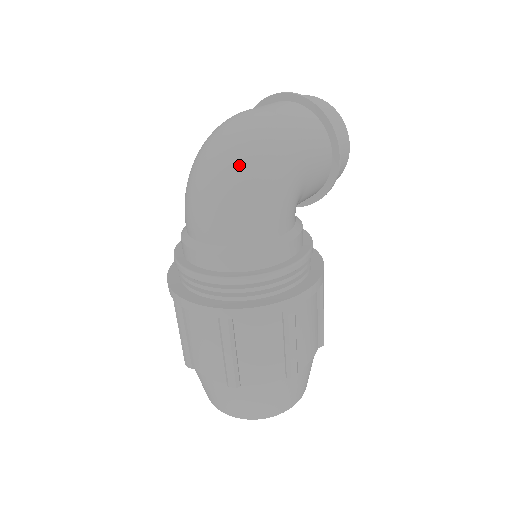
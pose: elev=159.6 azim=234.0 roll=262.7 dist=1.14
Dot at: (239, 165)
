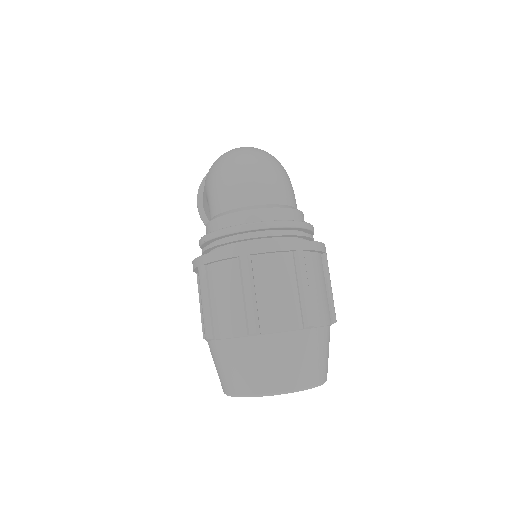
Dot at: (270, 157)
